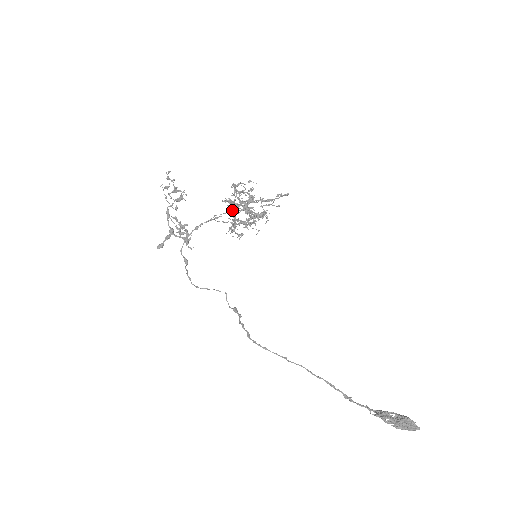
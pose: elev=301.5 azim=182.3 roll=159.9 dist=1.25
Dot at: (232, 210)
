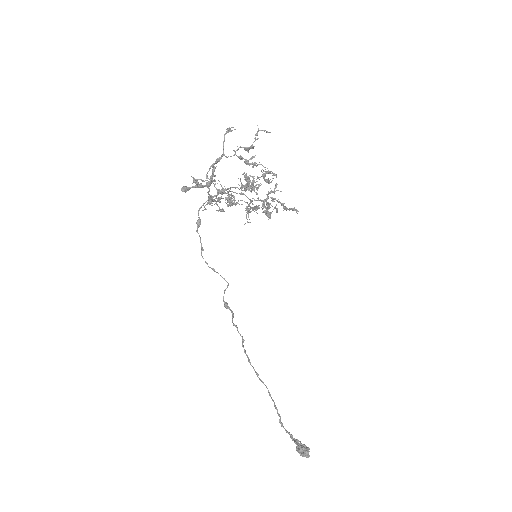
Dot at: (246, 190)
